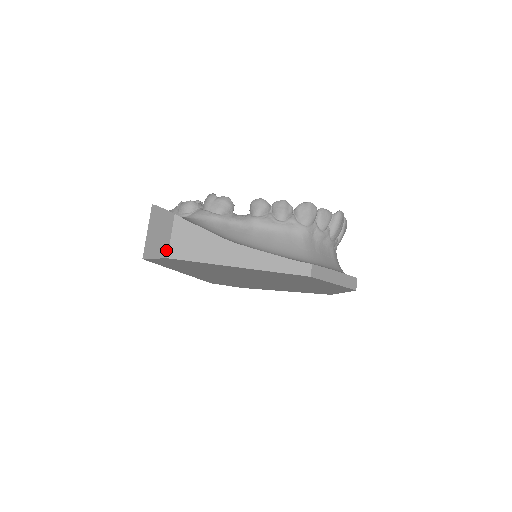
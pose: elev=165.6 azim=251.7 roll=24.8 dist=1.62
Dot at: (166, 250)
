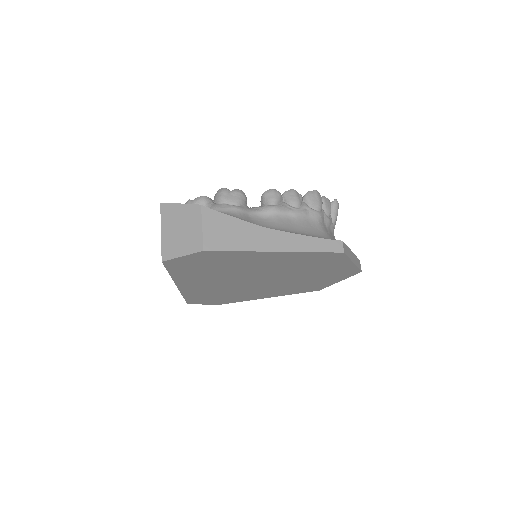
Dot at: (199, 243)
